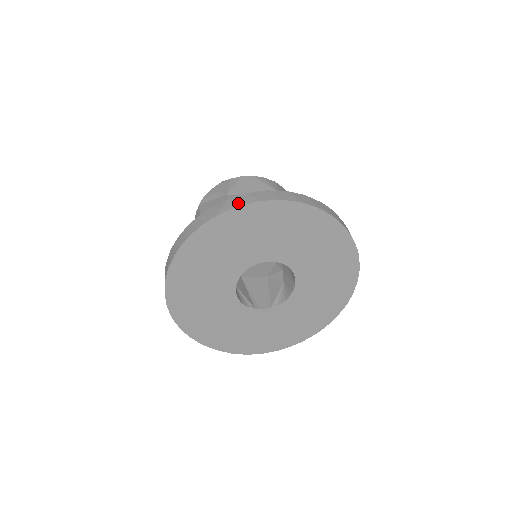
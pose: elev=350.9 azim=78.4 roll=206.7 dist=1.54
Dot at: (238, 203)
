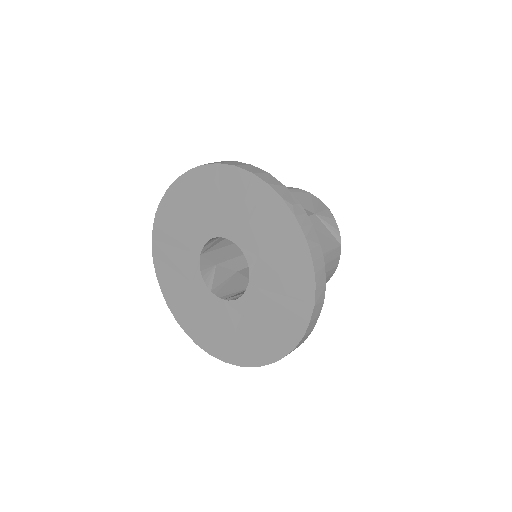
Dot at: (220, 162)
